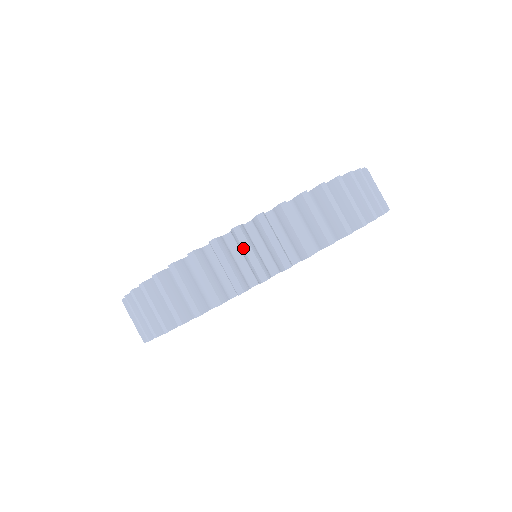
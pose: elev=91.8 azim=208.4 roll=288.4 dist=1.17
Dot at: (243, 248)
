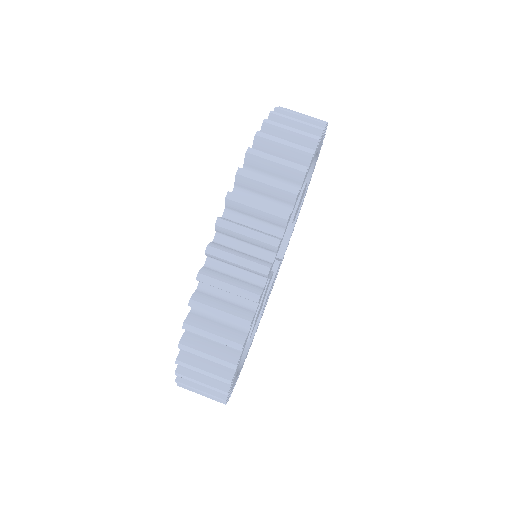
Dot at: occluded
